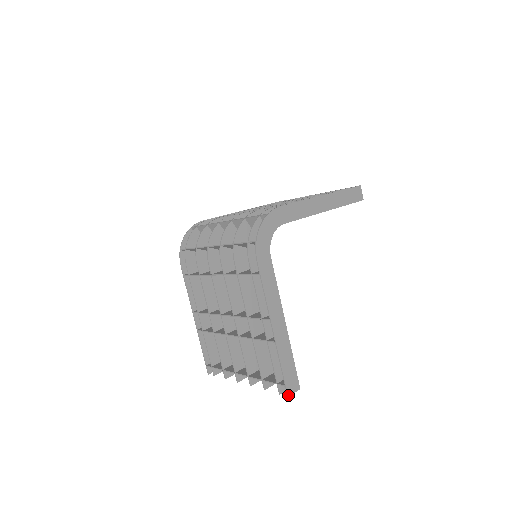
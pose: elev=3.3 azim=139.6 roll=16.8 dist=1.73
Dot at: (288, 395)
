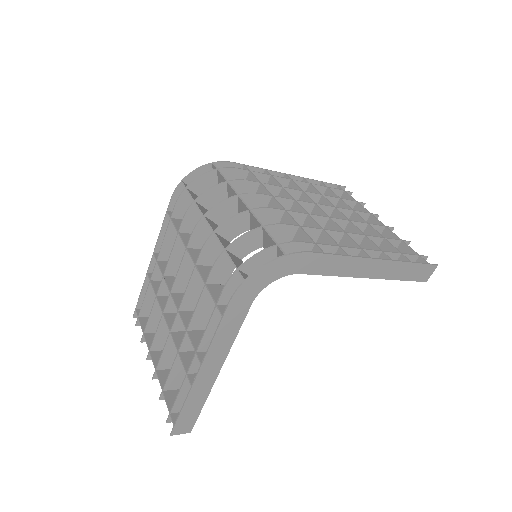
Dot at: (171, 434)
